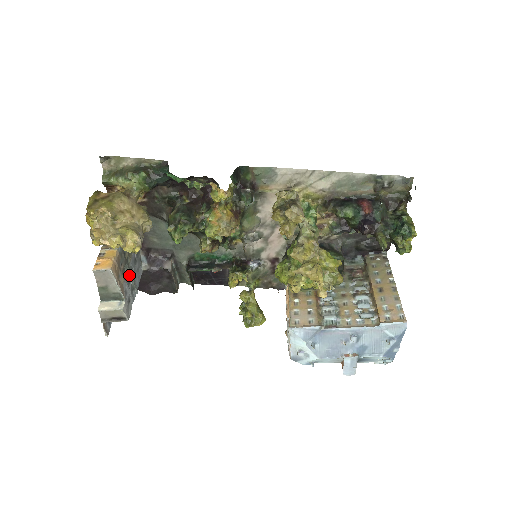
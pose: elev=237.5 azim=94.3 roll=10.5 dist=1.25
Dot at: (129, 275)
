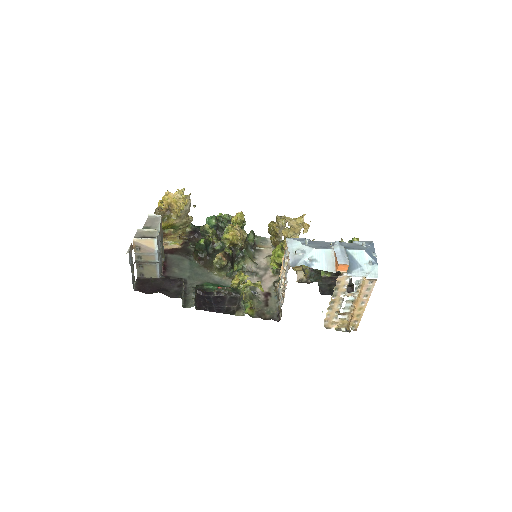
Dot at: (160, 247)
